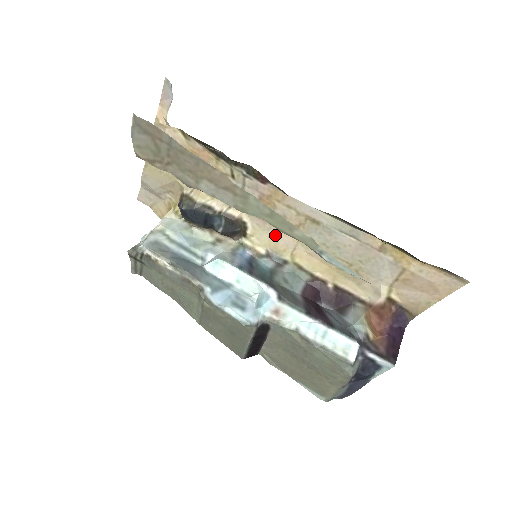
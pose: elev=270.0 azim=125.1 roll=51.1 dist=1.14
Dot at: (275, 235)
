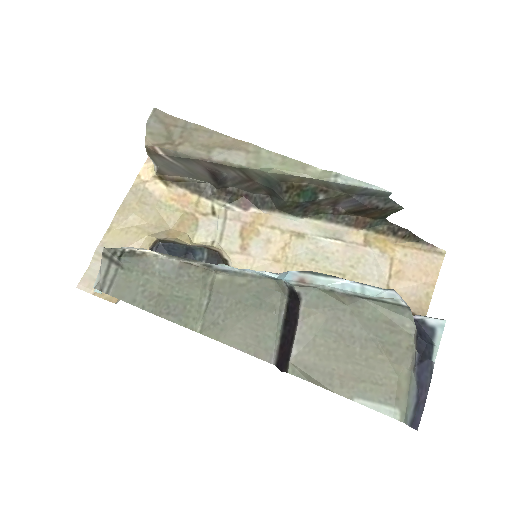
Dot at: (260, 269)
